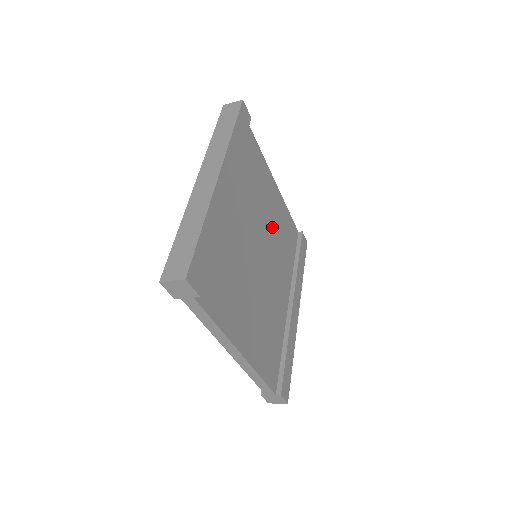
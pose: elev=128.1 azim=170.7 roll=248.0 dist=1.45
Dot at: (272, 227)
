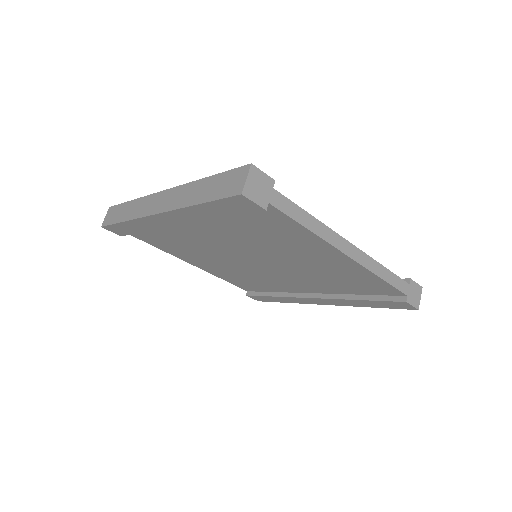
Dot at: occluded
